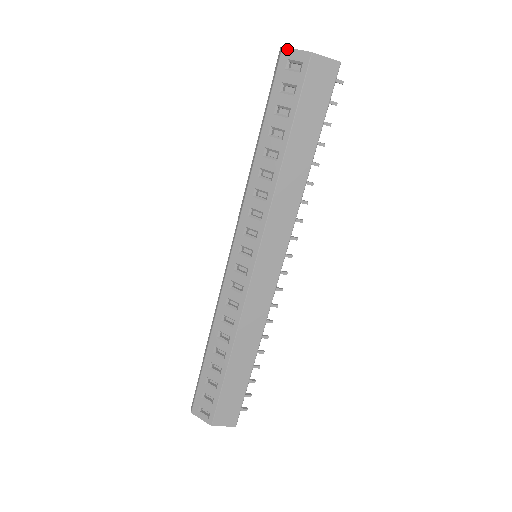
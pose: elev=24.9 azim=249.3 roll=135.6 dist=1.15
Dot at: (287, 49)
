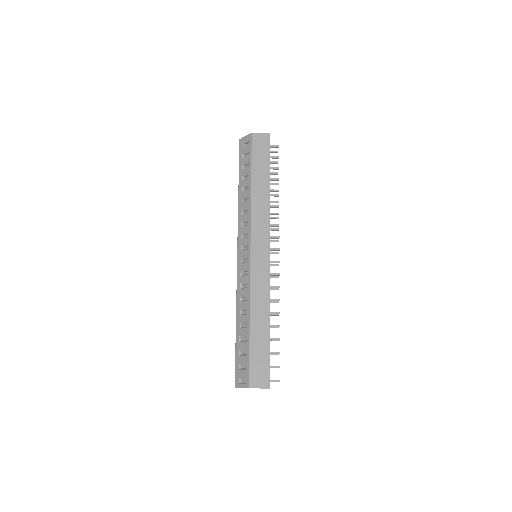
Dot at: (241, 139)
